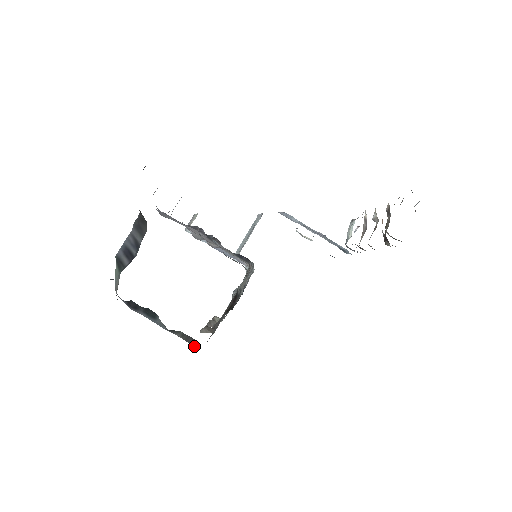
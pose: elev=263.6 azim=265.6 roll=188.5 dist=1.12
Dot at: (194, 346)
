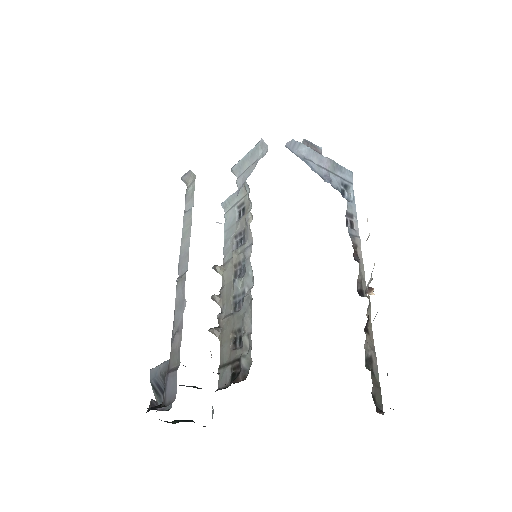
Dot at: occluded
